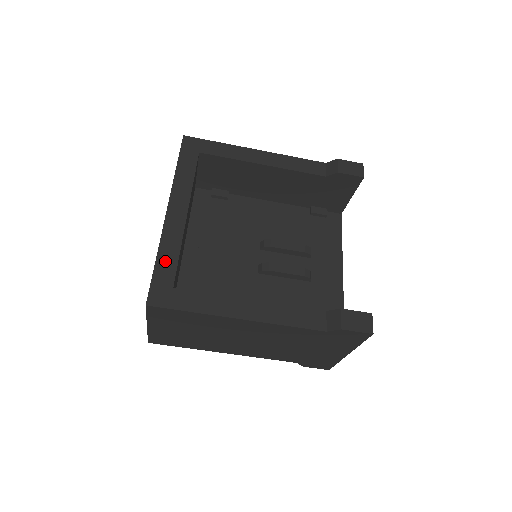
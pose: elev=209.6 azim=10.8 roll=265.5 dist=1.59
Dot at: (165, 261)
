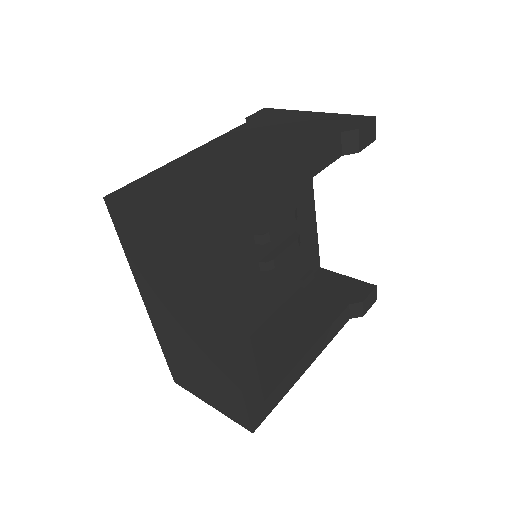
Dot at: (251, 392)
